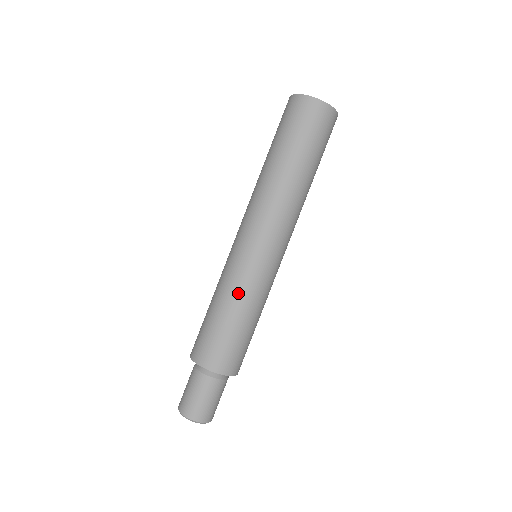
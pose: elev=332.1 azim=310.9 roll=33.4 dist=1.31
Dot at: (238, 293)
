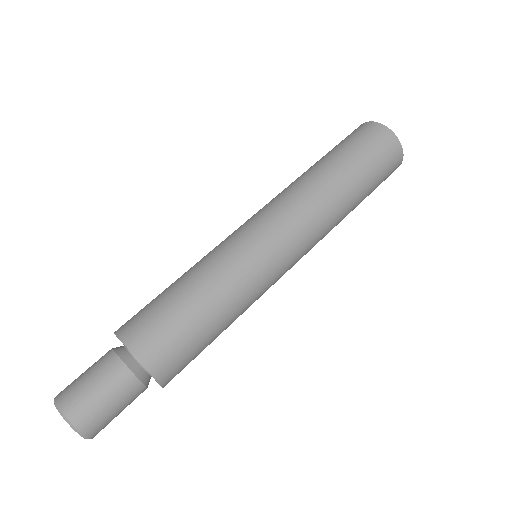
Dot at: (229, 284)
